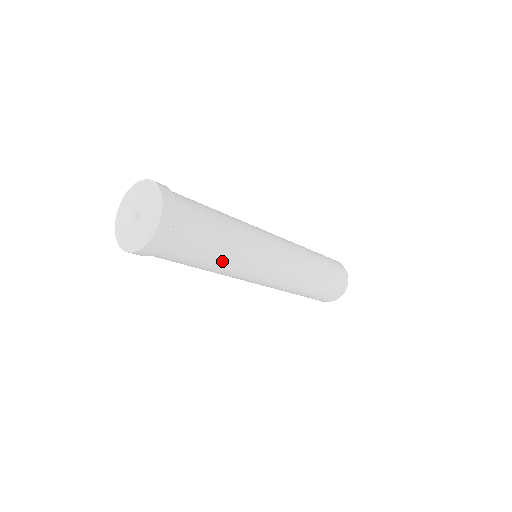
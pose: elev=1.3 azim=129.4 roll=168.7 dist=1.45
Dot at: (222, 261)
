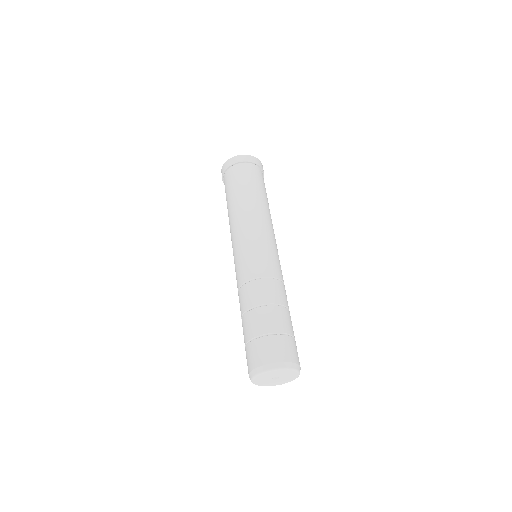
Dot at: (259, 201)
